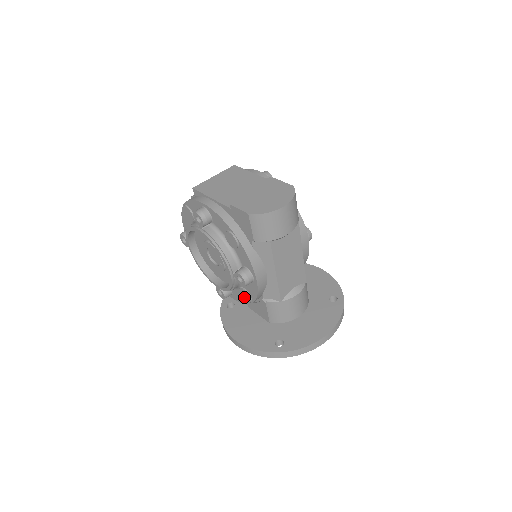
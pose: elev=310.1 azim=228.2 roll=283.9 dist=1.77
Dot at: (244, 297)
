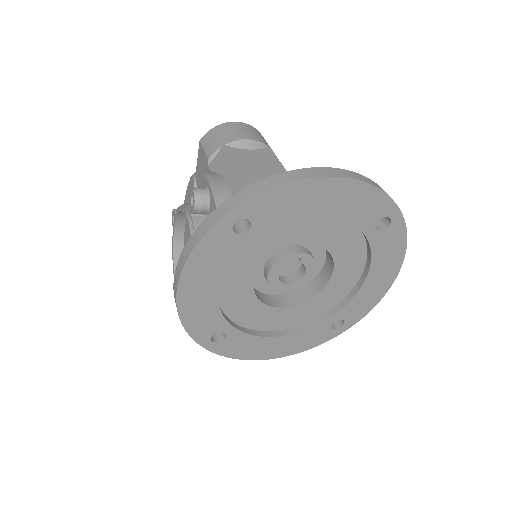
Dot at: occluded
